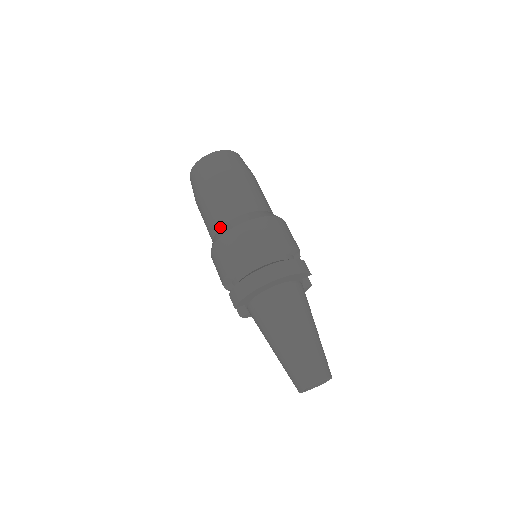
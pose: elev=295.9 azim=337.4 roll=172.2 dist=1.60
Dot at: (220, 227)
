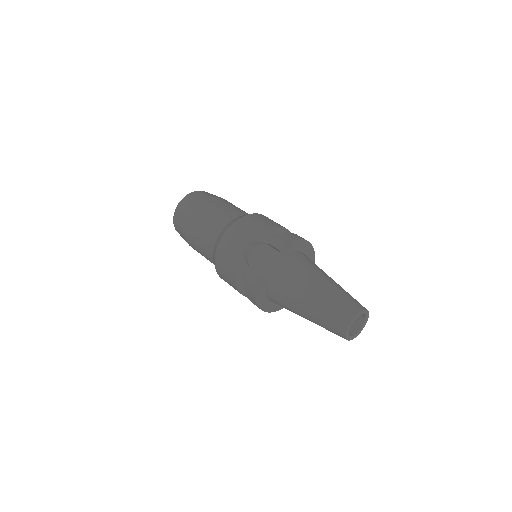
Dot at: occluded
